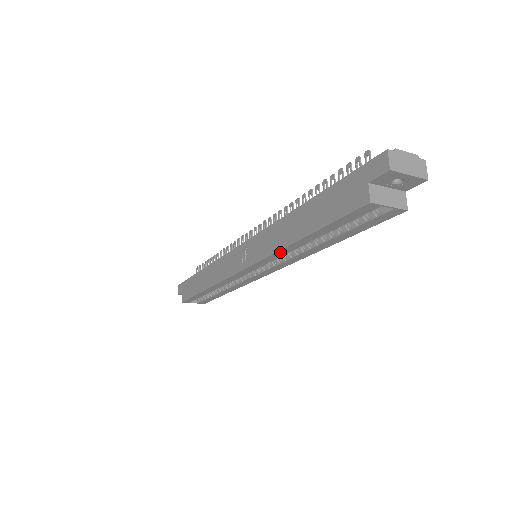
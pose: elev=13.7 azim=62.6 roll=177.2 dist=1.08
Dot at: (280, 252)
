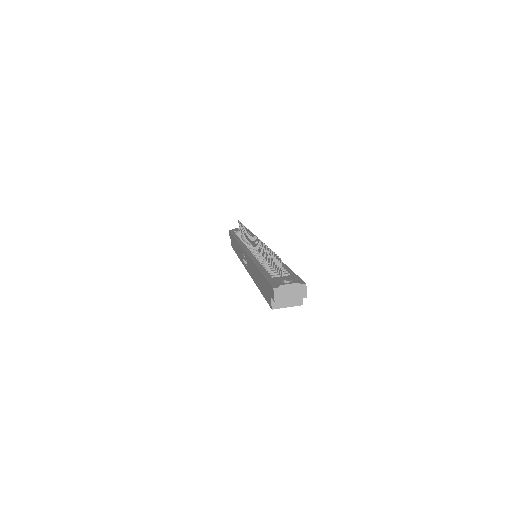
Dot at: occluded
